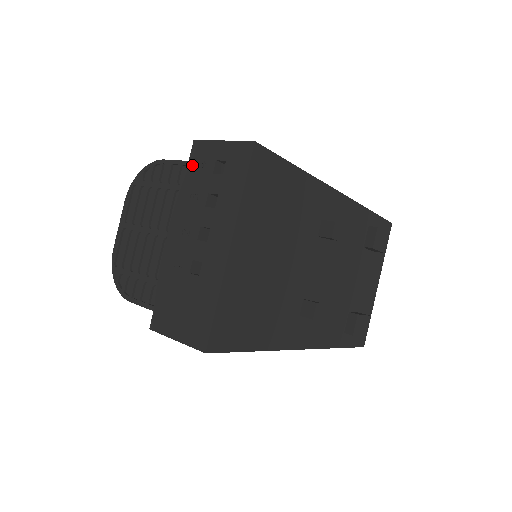
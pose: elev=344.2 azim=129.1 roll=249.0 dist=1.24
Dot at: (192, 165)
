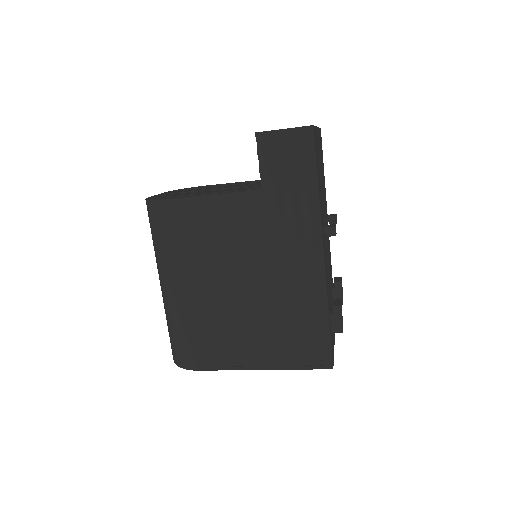
Dot at: occluded
